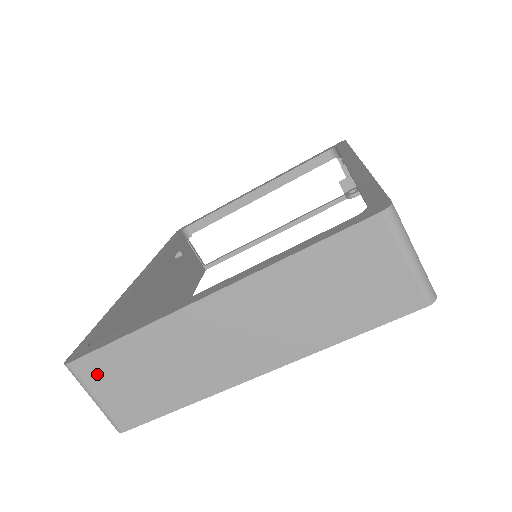
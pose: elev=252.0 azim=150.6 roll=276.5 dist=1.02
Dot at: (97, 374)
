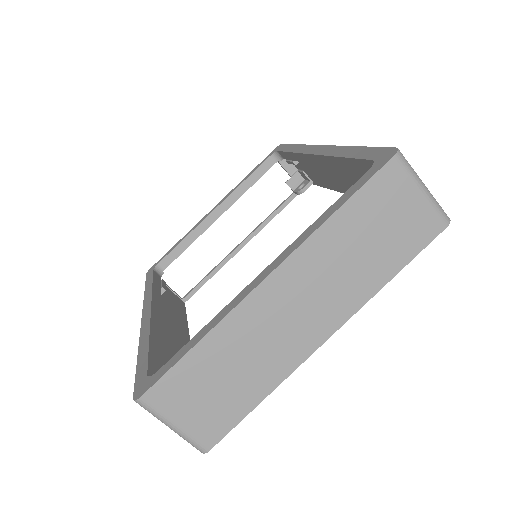
Dot at: (172, 397)
